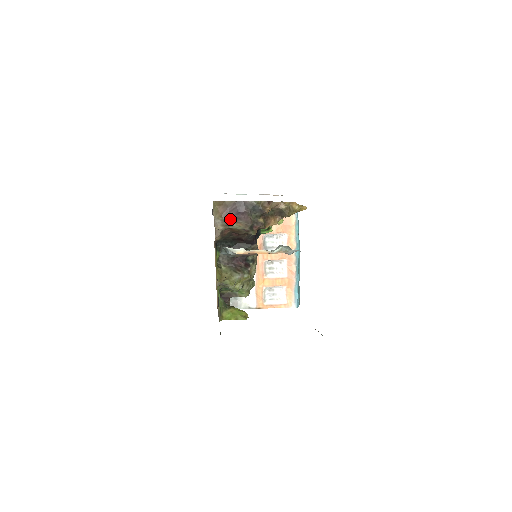
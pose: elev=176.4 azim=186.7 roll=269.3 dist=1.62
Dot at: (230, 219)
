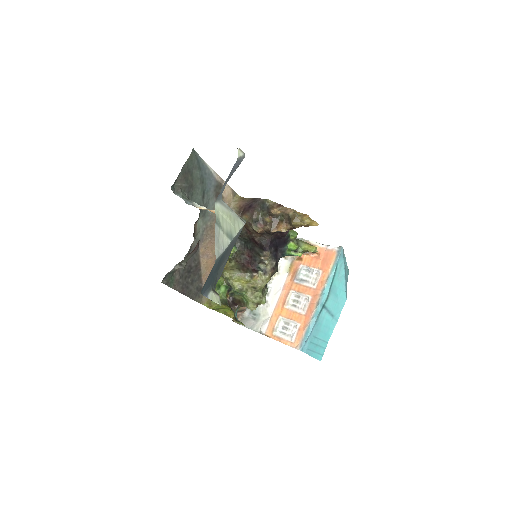
Dot at: (243, 211)
